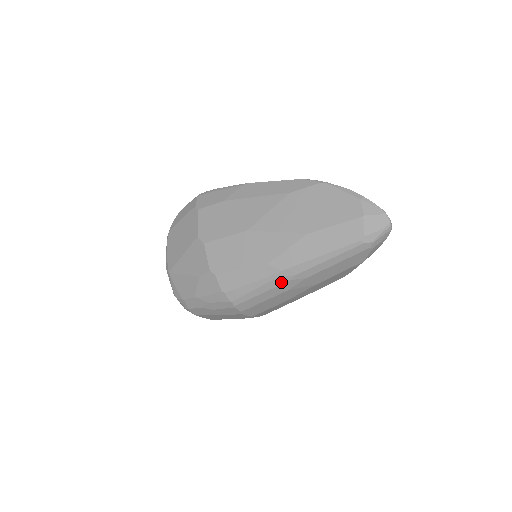
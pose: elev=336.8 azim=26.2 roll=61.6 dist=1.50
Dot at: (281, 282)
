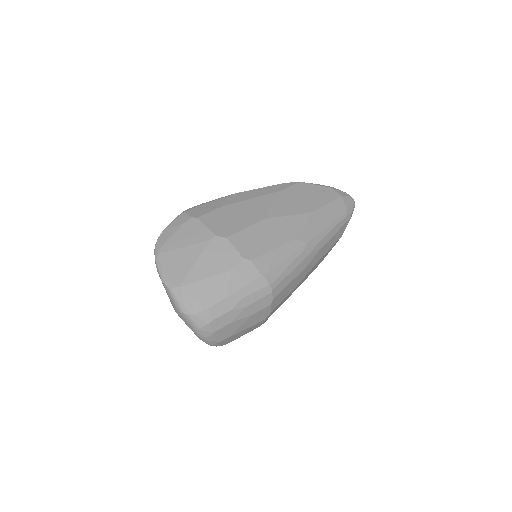
Dot at: (306, 255)
